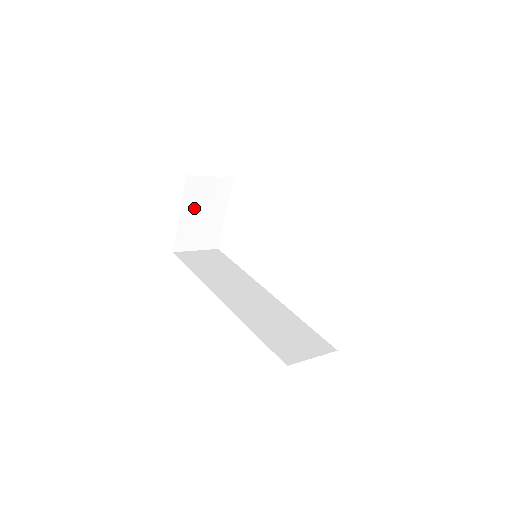
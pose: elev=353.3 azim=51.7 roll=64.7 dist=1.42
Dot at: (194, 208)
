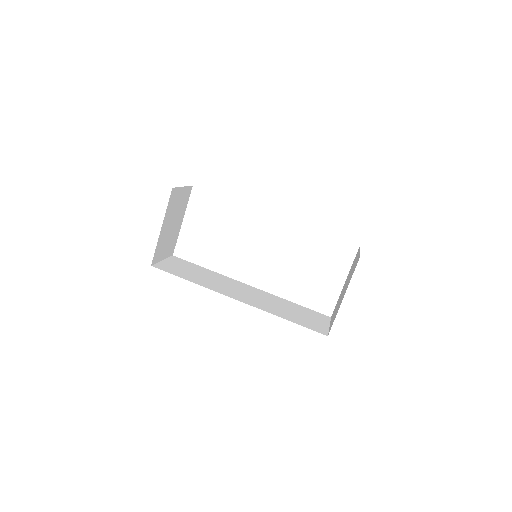
Dot at: (169, 219)
